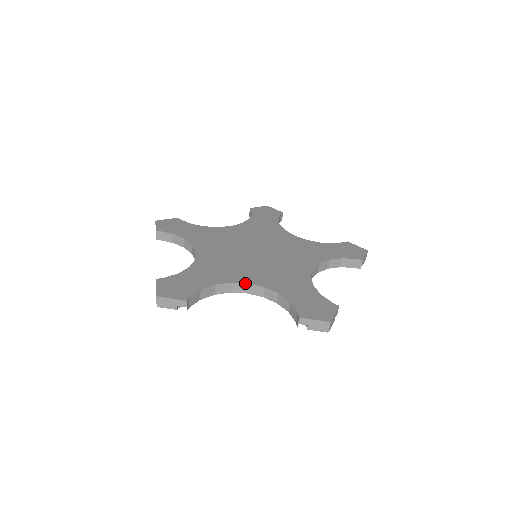
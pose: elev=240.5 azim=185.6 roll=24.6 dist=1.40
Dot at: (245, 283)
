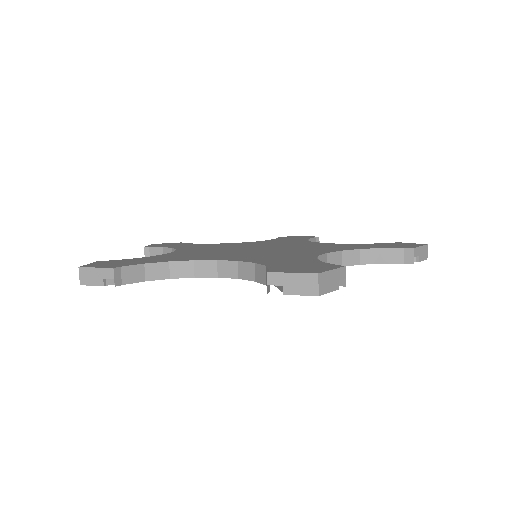
Dot at: (213, 260)
